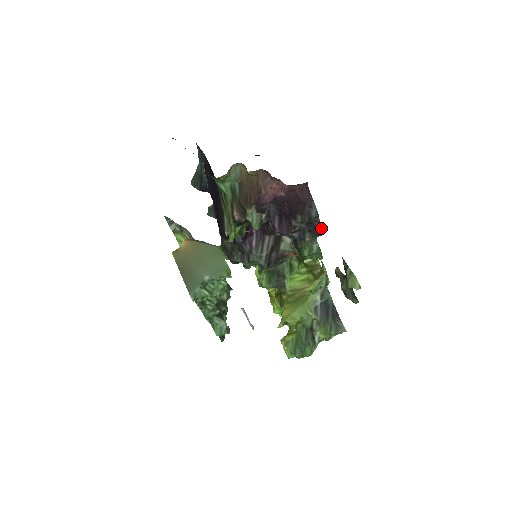
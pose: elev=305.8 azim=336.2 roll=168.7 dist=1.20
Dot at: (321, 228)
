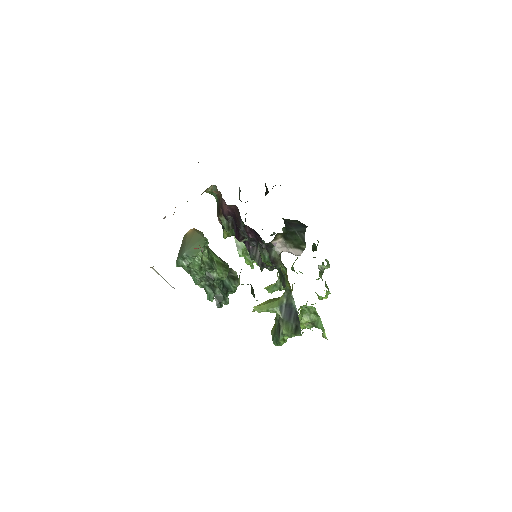
Dot at: occluded
